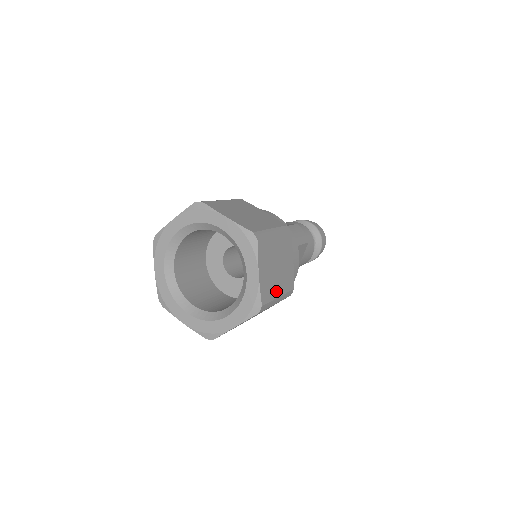
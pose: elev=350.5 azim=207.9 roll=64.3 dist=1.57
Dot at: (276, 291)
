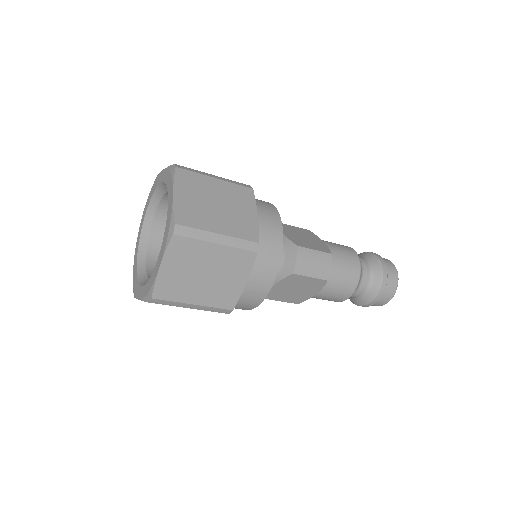
Dot at: (190, 297)
